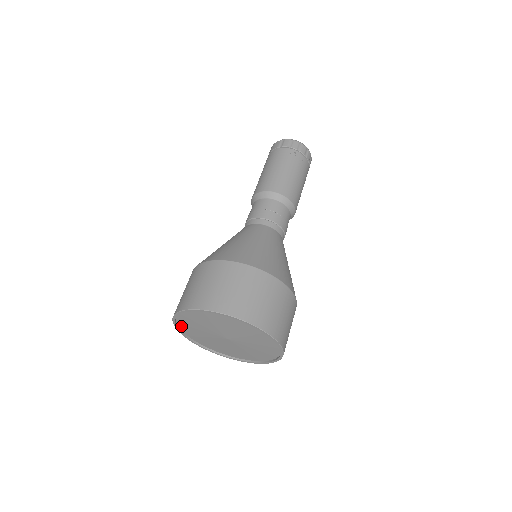
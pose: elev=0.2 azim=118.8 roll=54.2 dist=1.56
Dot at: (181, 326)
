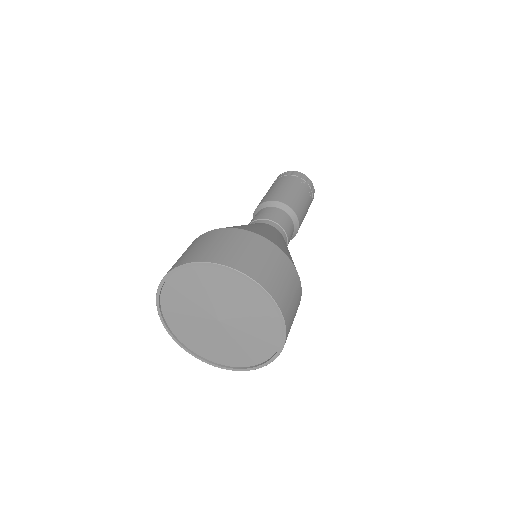
Dot at: (164, 297)
